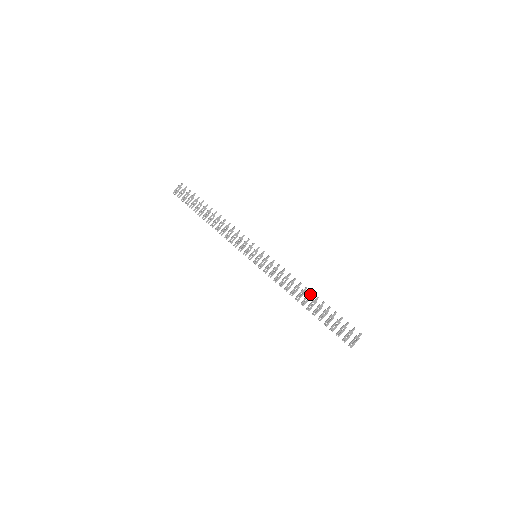
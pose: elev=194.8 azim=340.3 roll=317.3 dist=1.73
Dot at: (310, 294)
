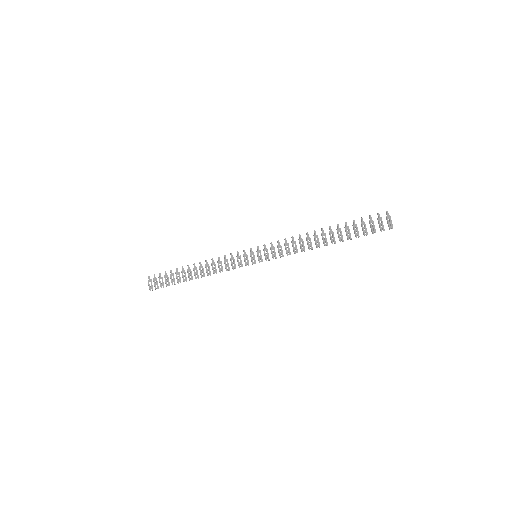
Dot at: (322, 232)
